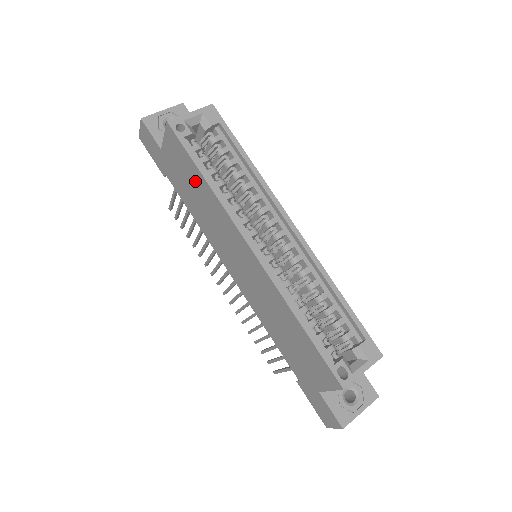
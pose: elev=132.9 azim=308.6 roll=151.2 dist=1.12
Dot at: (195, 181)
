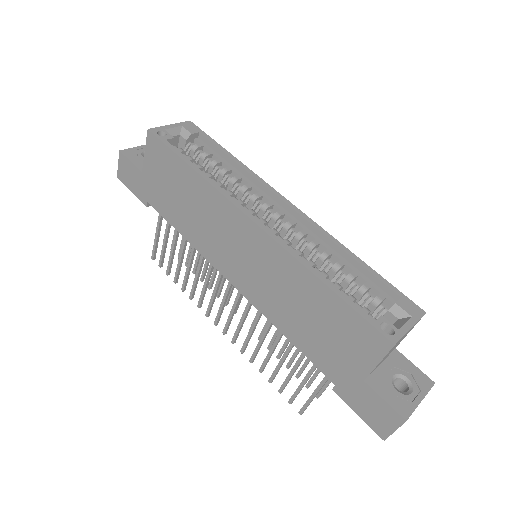
Dot at: (182, 181)
